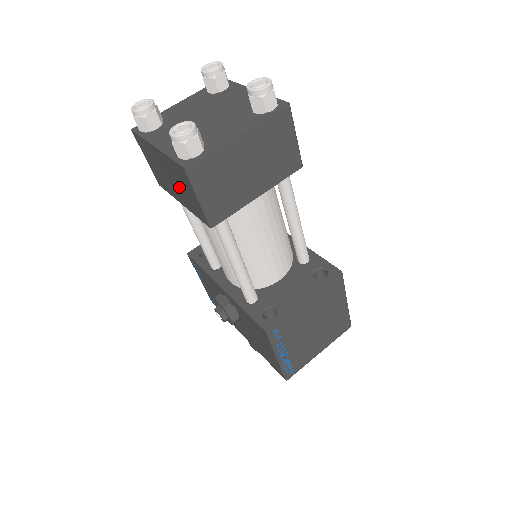
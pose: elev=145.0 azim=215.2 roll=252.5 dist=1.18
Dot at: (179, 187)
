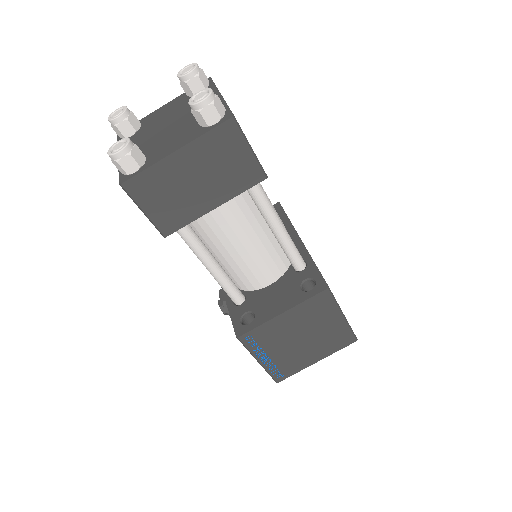
Dot at: occluded
